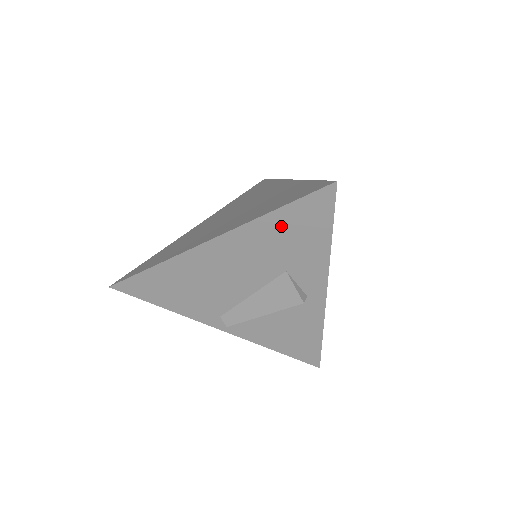
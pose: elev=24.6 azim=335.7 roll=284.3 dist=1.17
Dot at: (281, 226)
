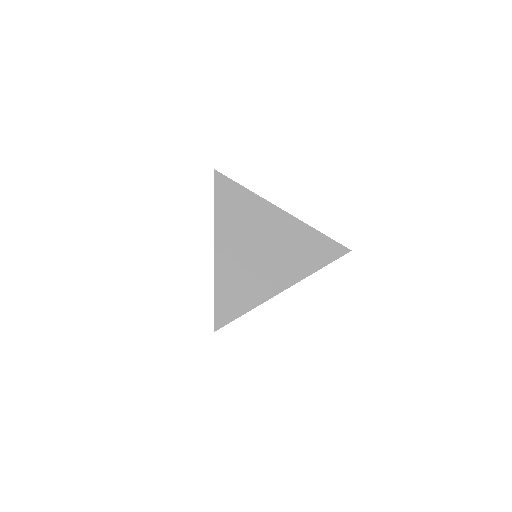
Dot at: occluded
